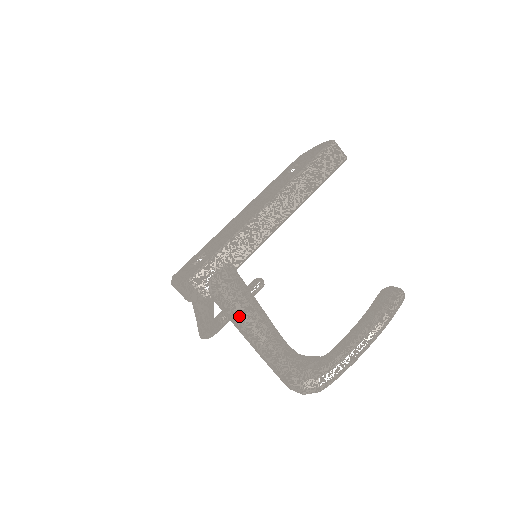
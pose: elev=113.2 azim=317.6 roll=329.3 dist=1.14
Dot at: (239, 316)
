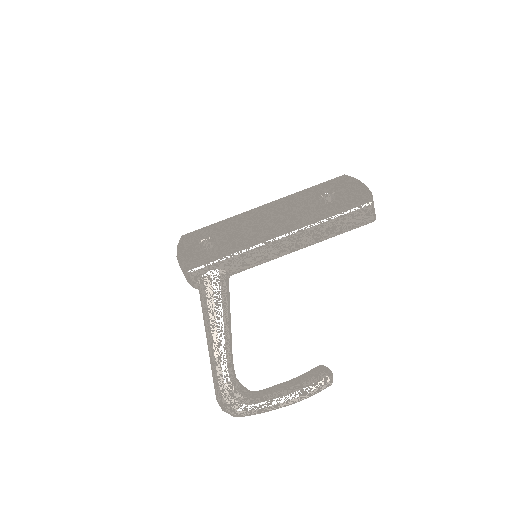
Dot at: (210, 324)
